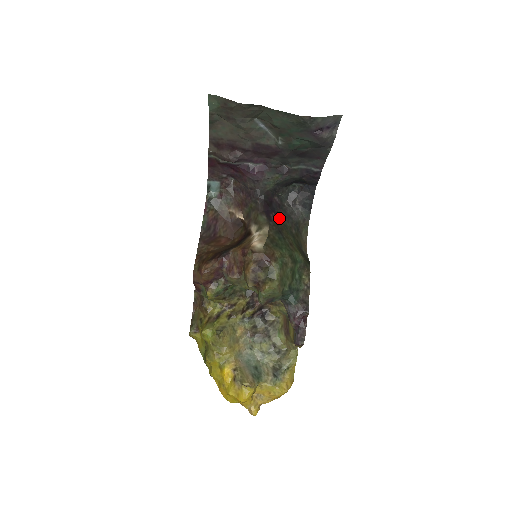
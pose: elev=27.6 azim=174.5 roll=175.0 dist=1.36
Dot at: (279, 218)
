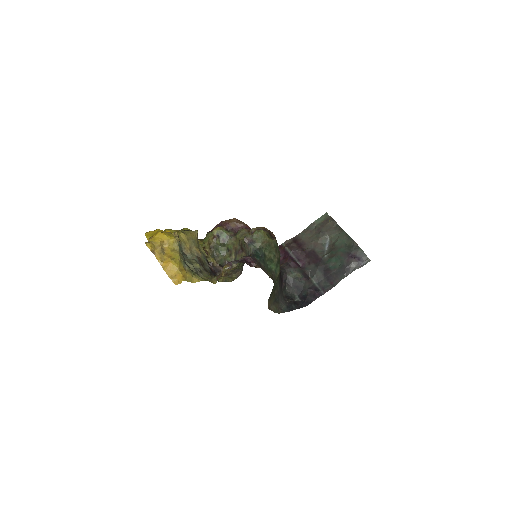
Dot at: occluded
